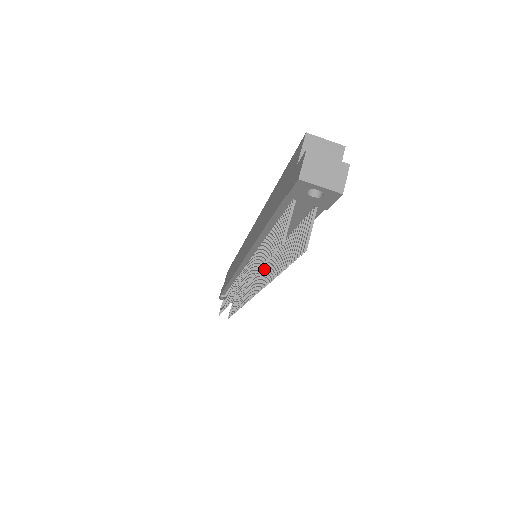
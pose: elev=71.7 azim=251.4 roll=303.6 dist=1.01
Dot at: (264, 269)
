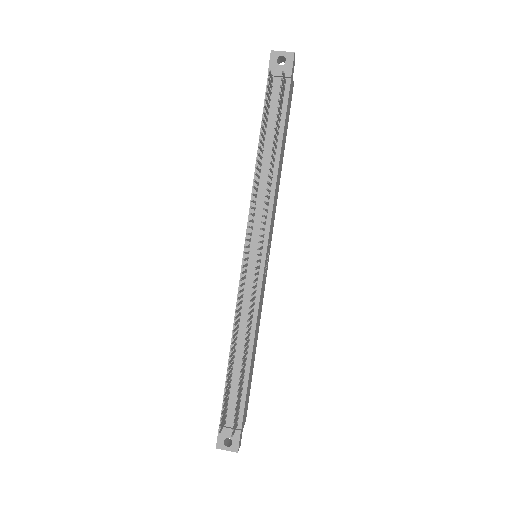
Dot at: occluded
